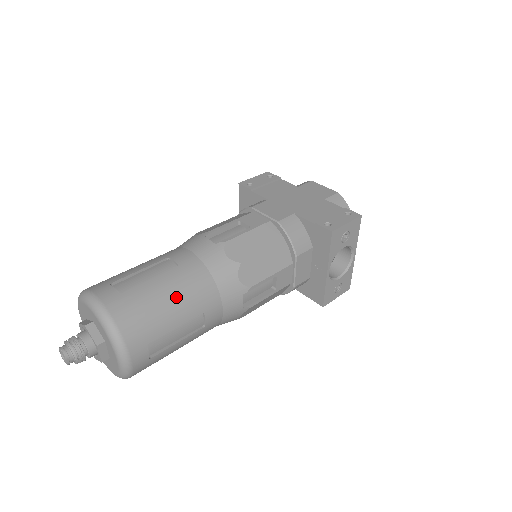
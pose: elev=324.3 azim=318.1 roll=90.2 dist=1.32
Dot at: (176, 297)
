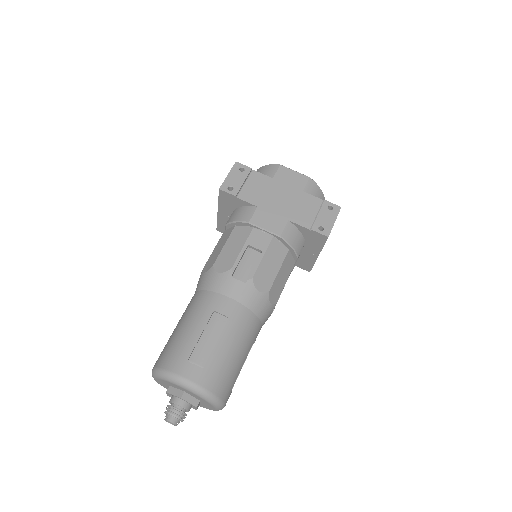
Dot at: (239, 346)
